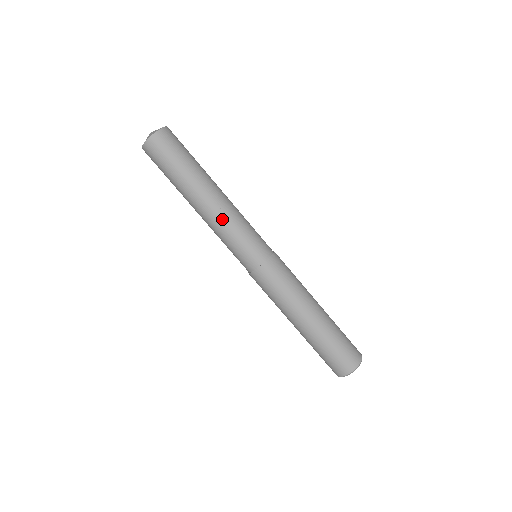
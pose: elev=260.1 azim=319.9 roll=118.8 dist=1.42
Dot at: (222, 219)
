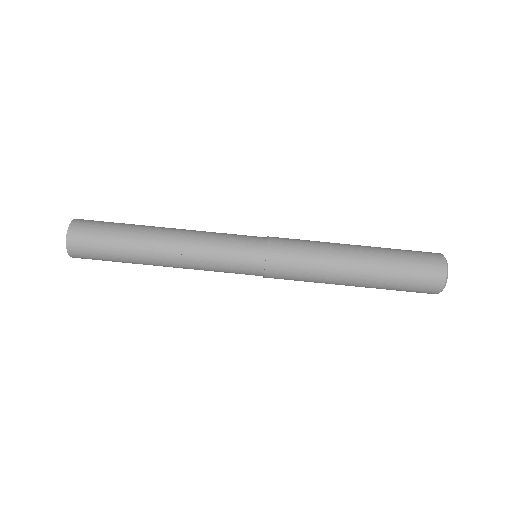
Dot at: (195, 234)
